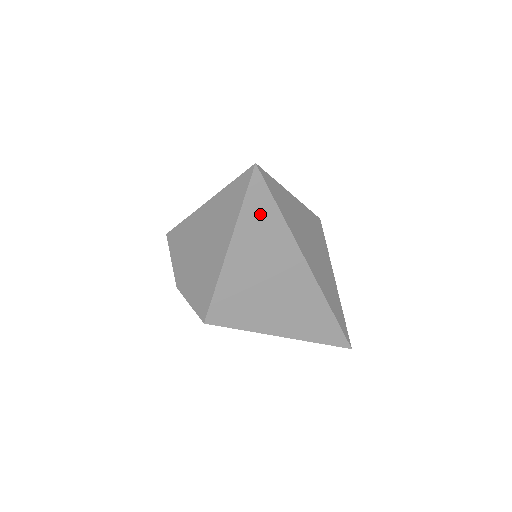
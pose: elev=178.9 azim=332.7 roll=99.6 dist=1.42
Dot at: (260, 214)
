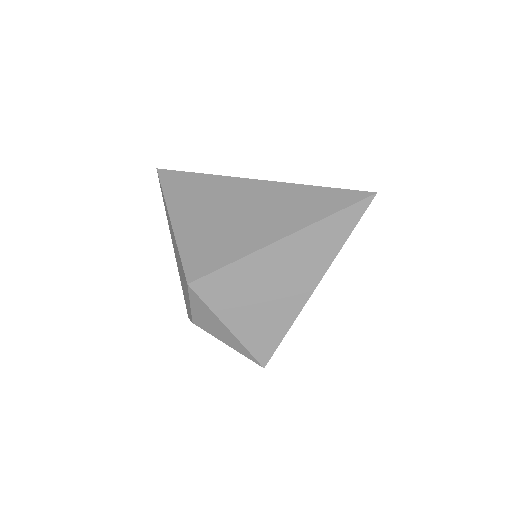
Dot at: (179, 185)
